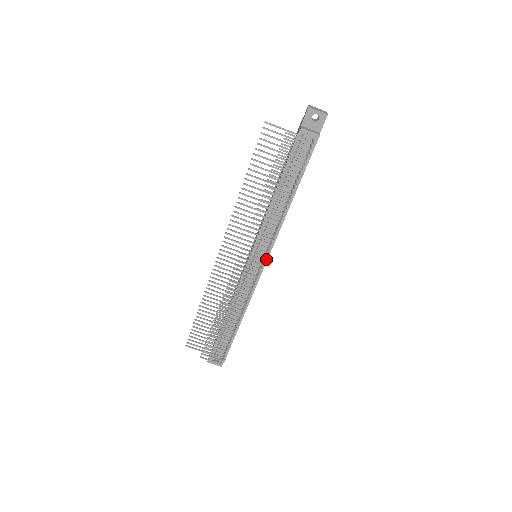
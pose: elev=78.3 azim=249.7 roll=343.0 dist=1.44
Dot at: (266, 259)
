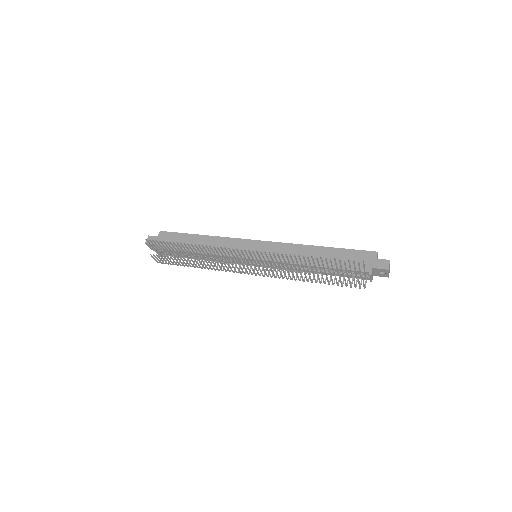
Dot at: (260, 266)
